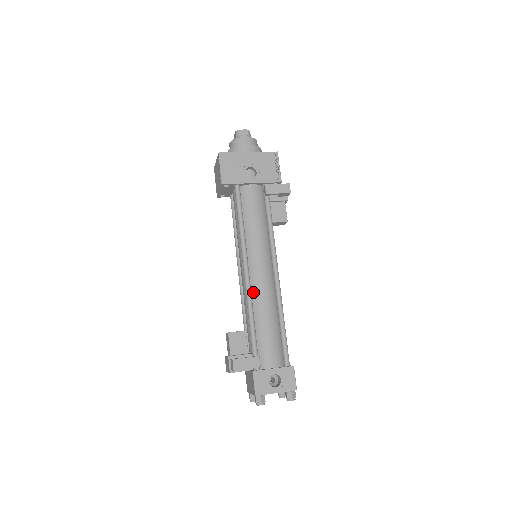
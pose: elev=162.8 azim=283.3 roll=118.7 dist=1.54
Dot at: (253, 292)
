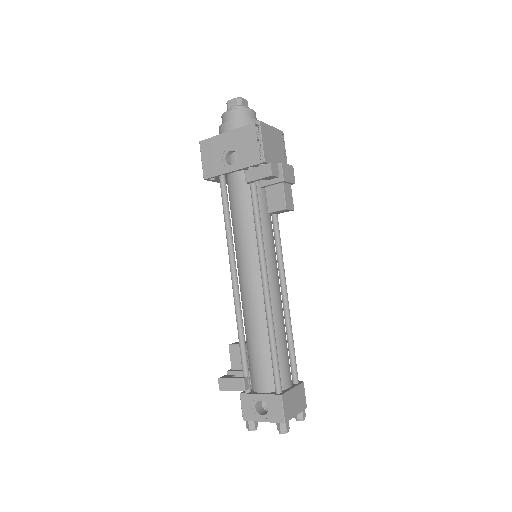
Dot at: (243, 303)
